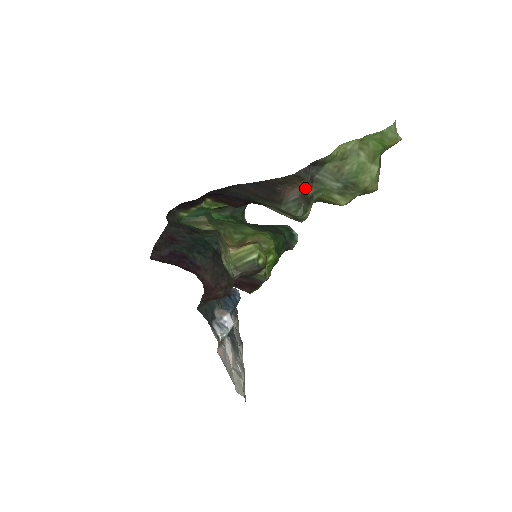
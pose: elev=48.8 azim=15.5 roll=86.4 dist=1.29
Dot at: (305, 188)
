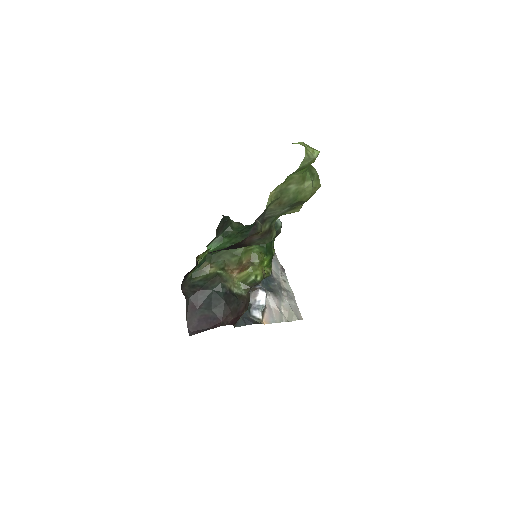
Dot at: (261, 230)
